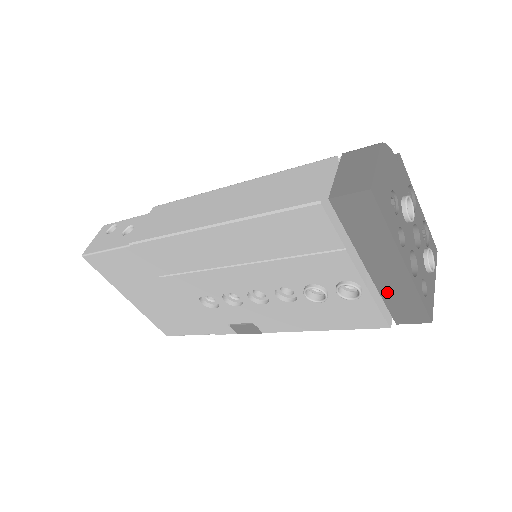
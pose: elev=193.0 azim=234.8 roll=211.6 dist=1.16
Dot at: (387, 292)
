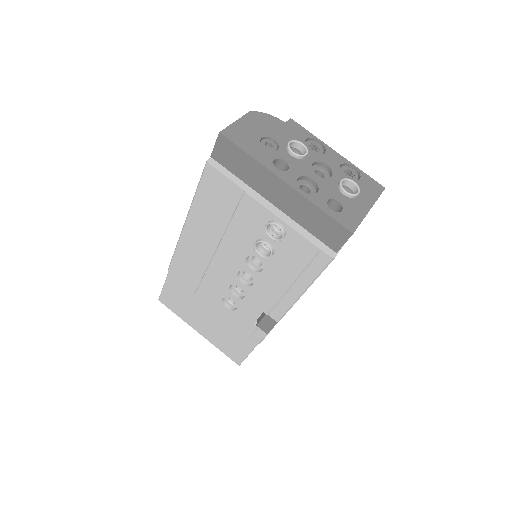
Dot at: (301, 219)
